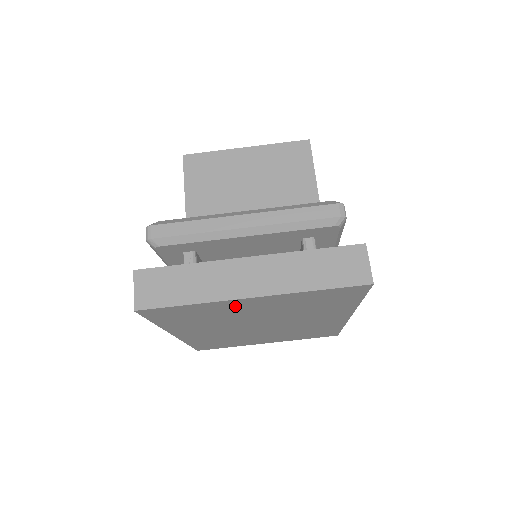
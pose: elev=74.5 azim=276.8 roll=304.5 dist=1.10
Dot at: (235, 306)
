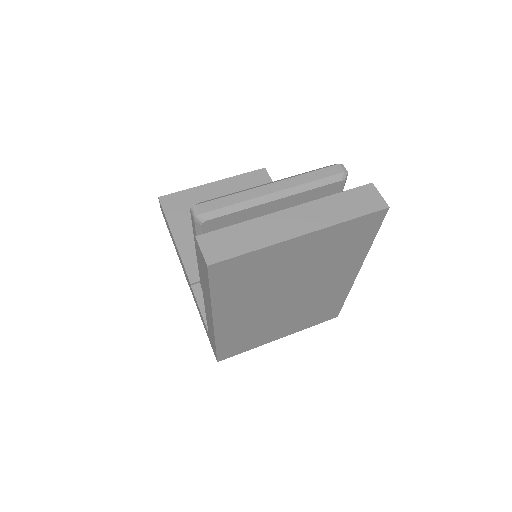
Dot at: (285, 254)
